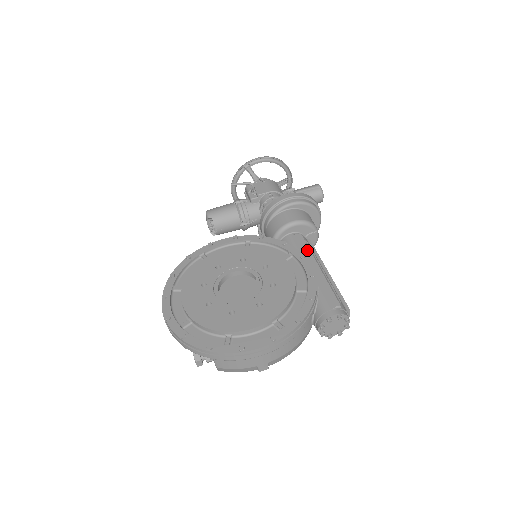
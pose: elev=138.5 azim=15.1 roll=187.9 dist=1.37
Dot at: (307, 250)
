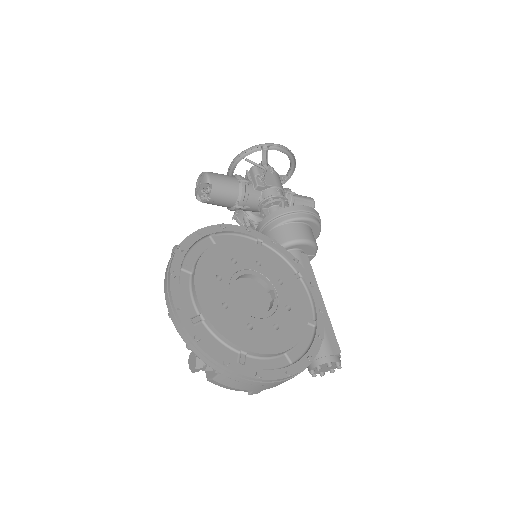
Dot at: (313, 277)
